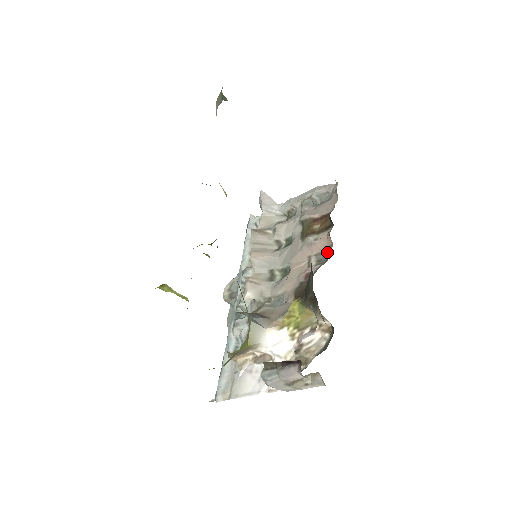
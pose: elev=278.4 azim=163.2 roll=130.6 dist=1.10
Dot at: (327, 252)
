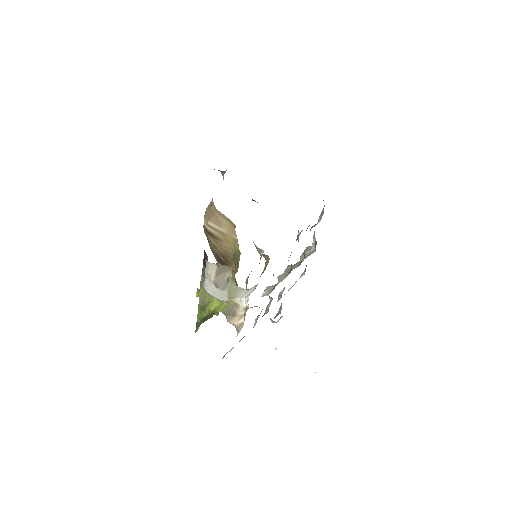
Dot at: (298, 231)
